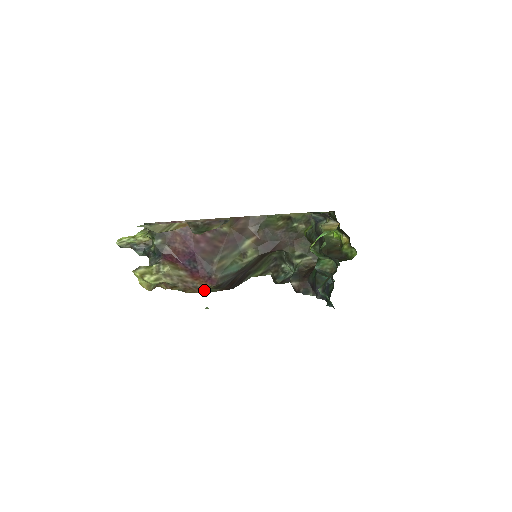
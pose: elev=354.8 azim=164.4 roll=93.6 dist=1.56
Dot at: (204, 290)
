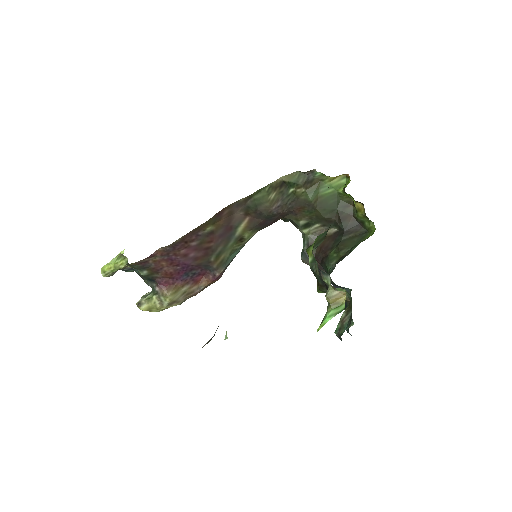
Dot at: occluded
